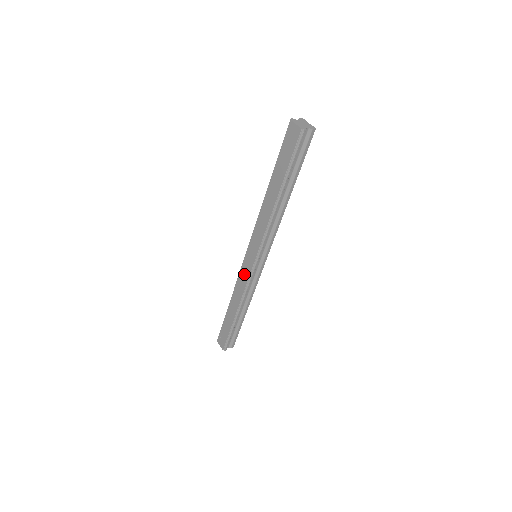
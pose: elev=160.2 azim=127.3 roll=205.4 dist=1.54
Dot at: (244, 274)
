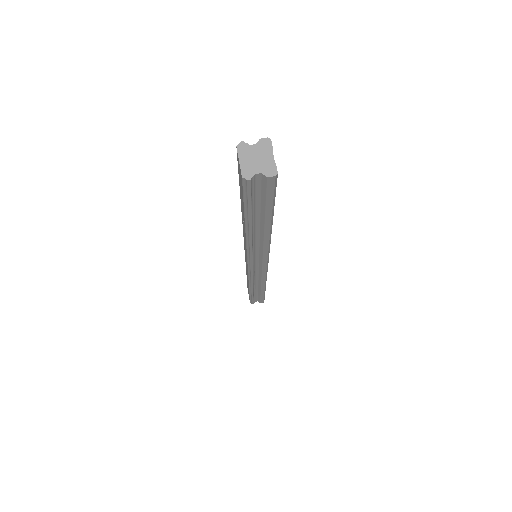
Dot at: occluded
